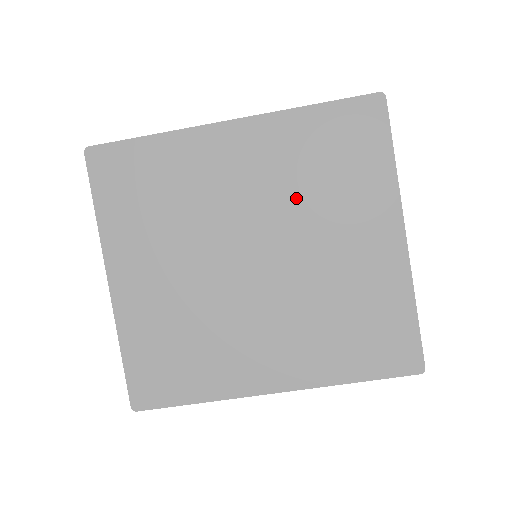
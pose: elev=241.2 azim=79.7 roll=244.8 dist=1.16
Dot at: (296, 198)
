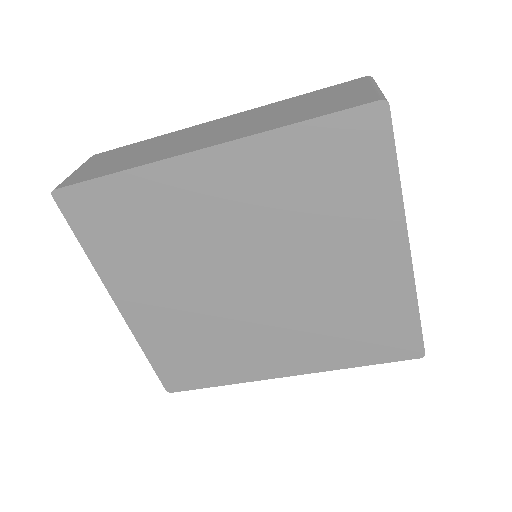
Dot at: (289, 224)
